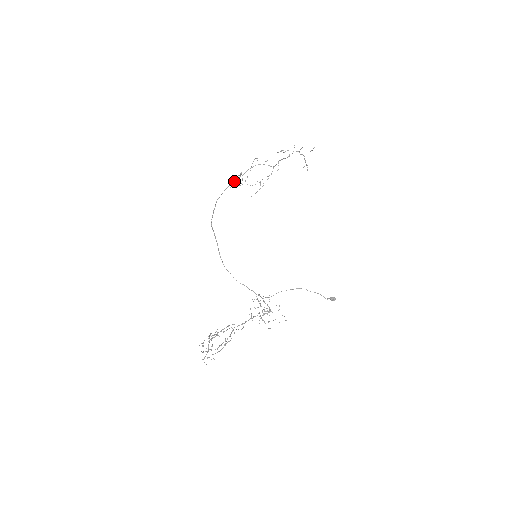
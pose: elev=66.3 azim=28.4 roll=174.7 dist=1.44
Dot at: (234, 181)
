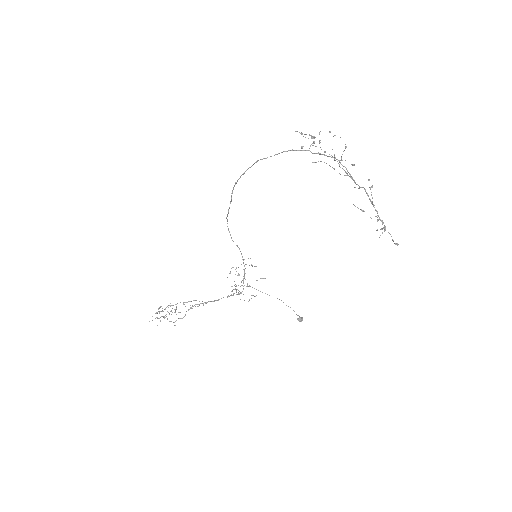
Dot at: (296, 150)
